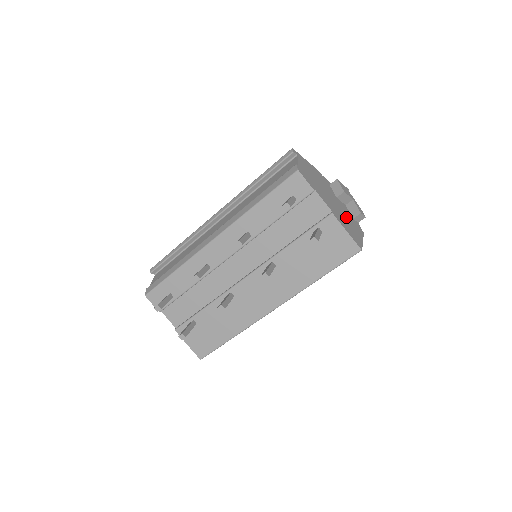
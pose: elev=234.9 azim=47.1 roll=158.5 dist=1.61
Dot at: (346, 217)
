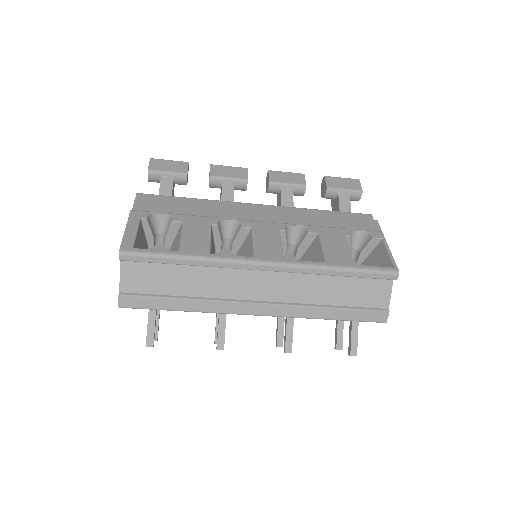
Dot at: occluded
